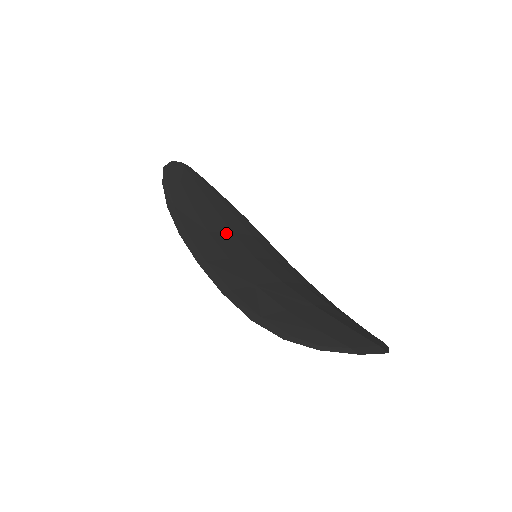
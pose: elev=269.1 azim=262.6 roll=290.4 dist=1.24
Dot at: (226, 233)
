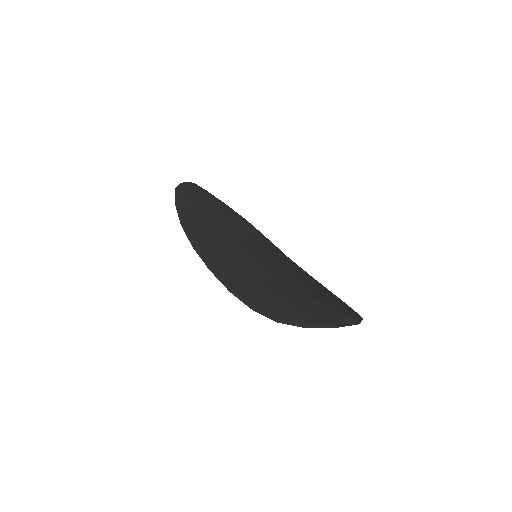
Dot at: (230, 240)
